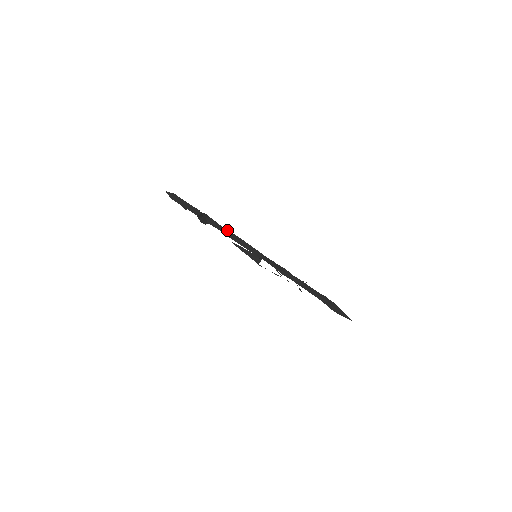
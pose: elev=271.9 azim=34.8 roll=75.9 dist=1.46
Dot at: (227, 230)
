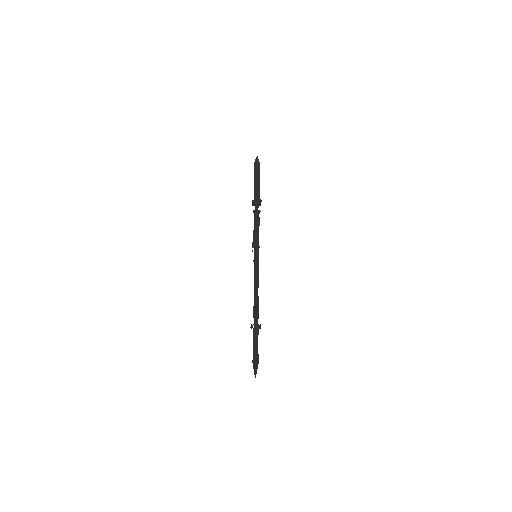
Dot at: occluded
